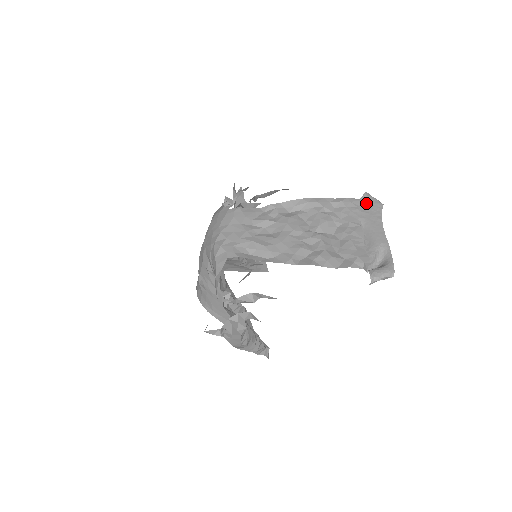
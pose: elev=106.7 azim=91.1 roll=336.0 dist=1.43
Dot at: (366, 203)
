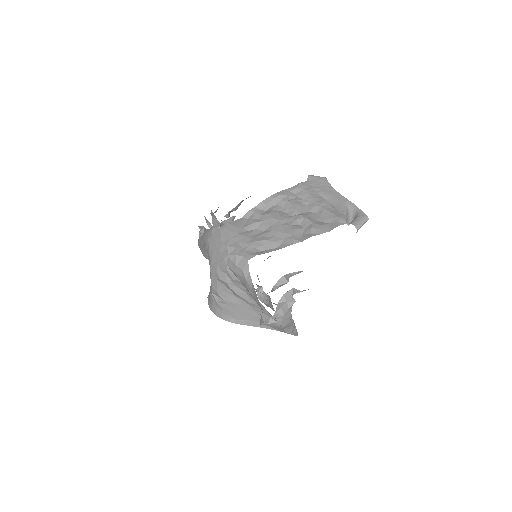
Dot at: (314, 182)
